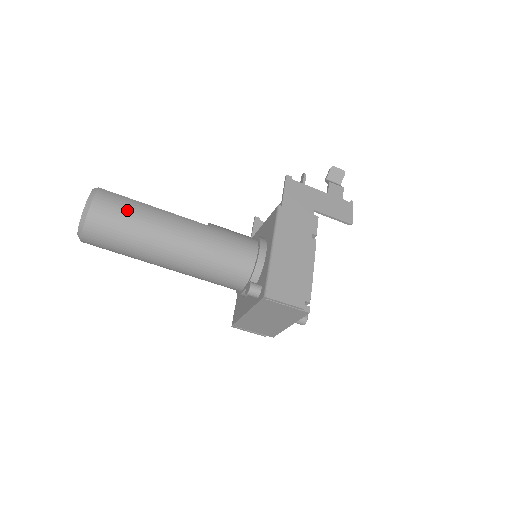
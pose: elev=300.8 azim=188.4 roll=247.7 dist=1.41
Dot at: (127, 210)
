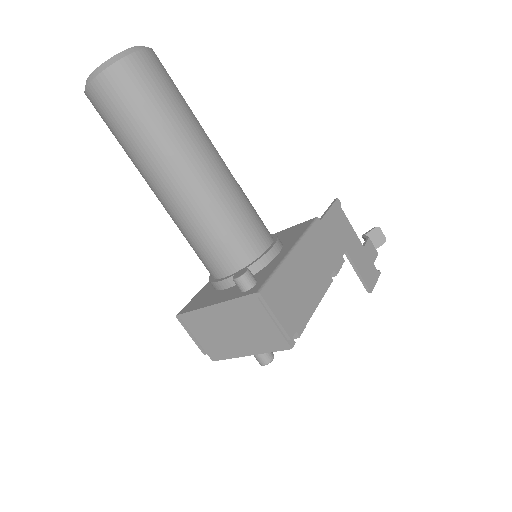
Dot at: (167, 92)
